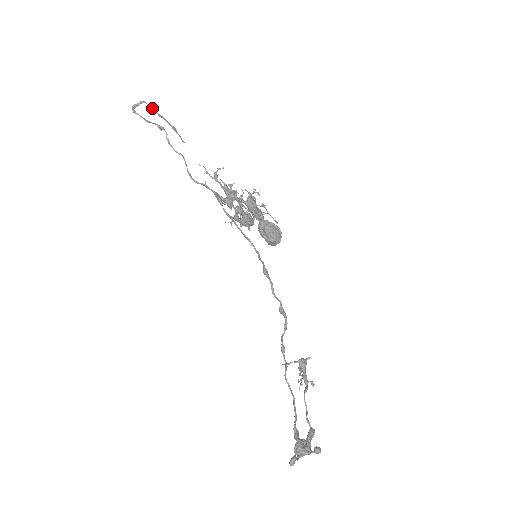
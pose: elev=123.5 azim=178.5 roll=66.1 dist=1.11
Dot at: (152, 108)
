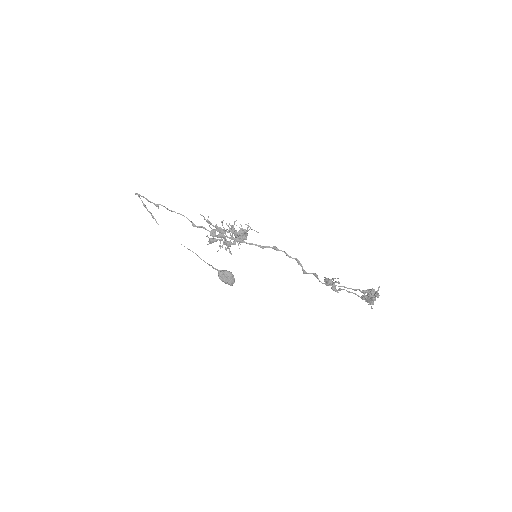
Dot at: occluded
